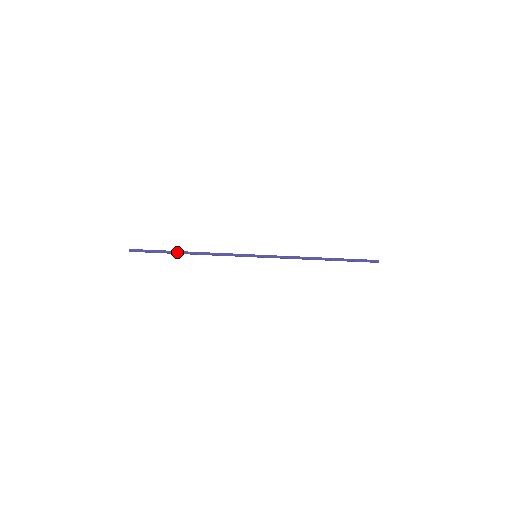
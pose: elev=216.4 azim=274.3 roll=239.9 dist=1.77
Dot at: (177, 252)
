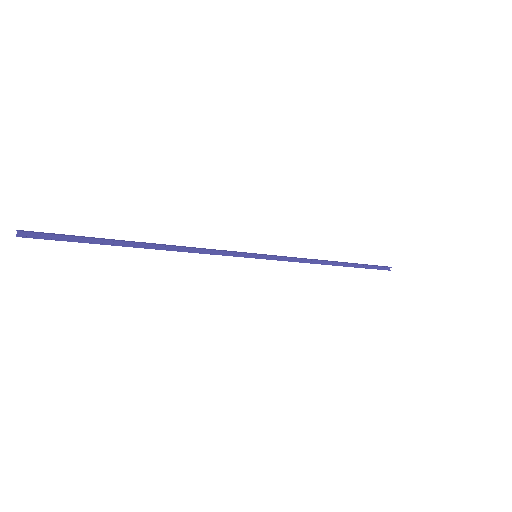
Dot at: (126, 243)
